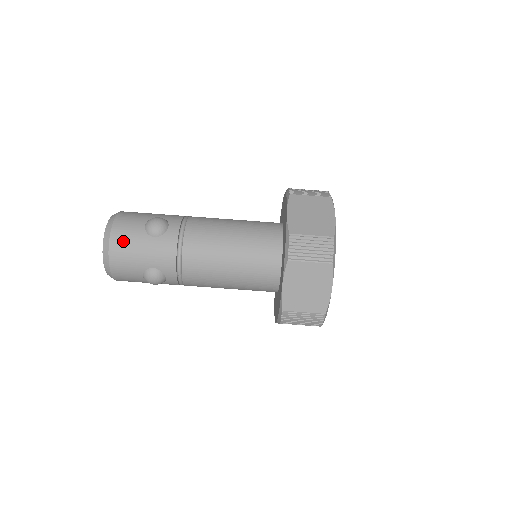
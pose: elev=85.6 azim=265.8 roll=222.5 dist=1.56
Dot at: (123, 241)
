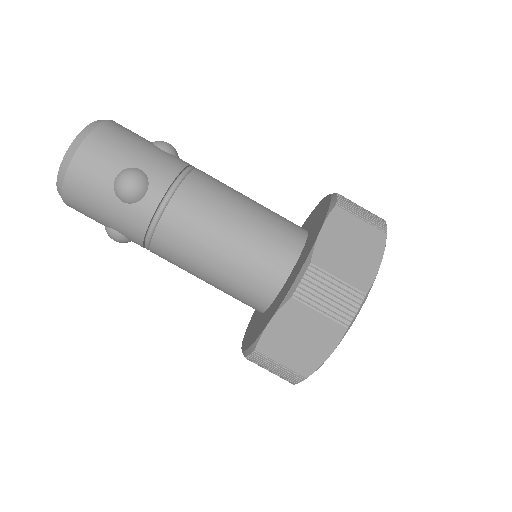
Dot at: (122, 130)
